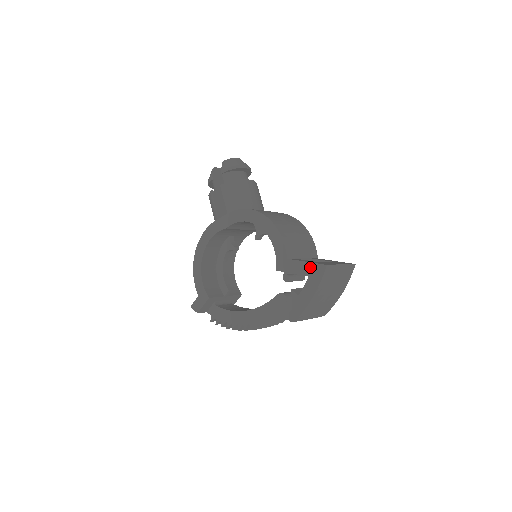
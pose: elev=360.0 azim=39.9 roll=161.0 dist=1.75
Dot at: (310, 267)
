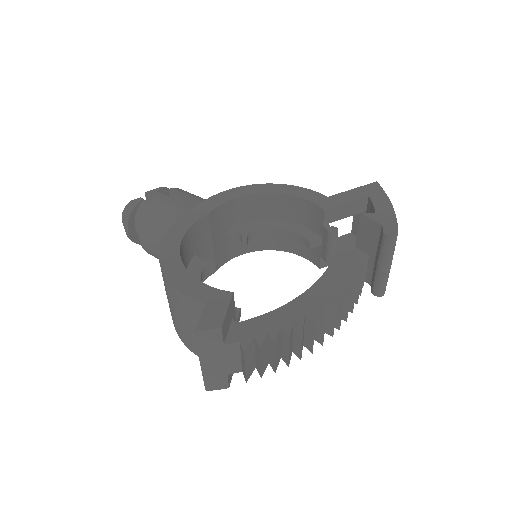
Dot at: (362, 190)
